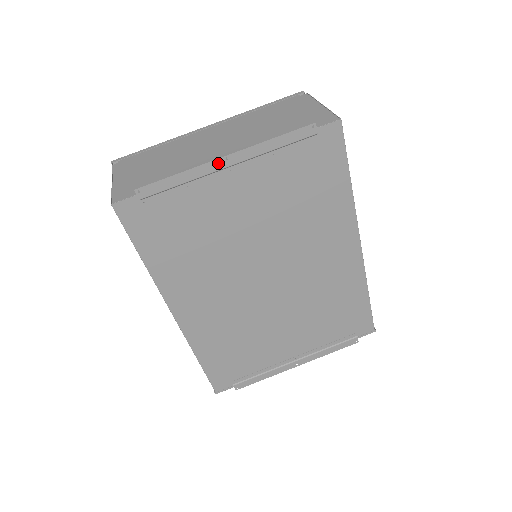
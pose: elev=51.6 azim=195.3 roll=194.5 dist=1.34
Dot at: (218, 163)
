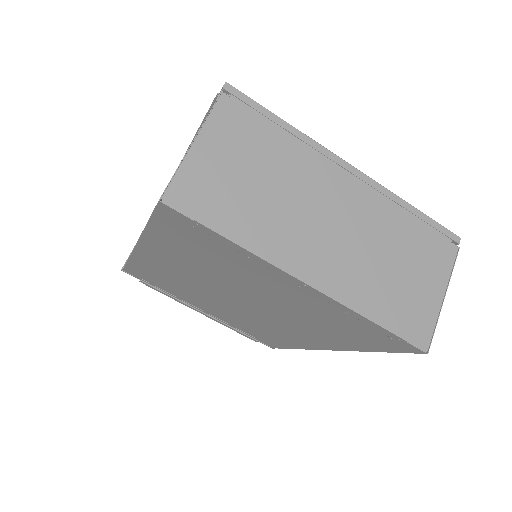
Dot at: (295, 279)
